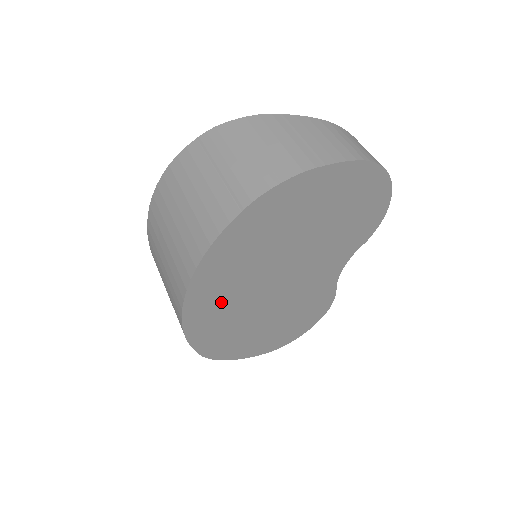
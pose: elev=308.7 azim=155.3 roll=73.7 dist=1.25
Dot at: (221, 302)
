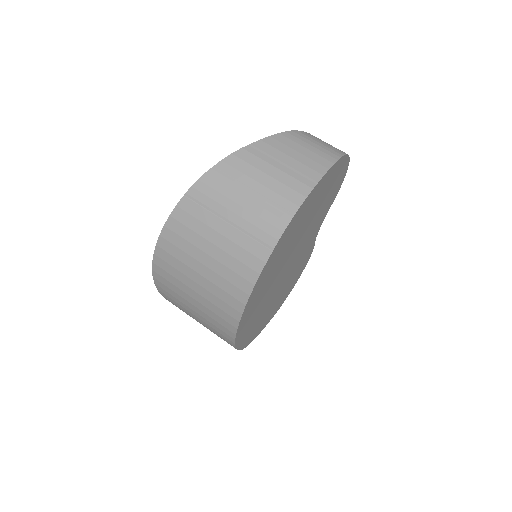
Dot at: (256, 310)
